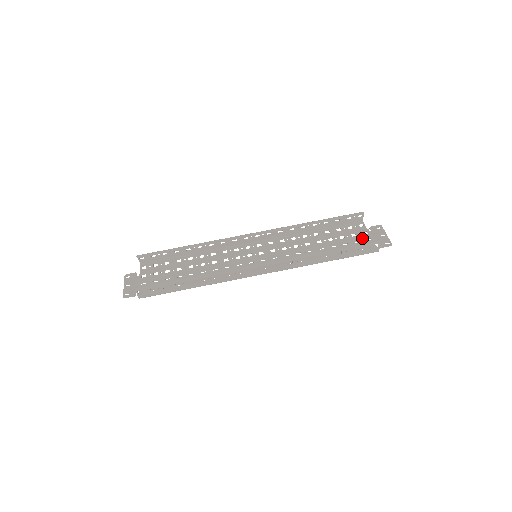
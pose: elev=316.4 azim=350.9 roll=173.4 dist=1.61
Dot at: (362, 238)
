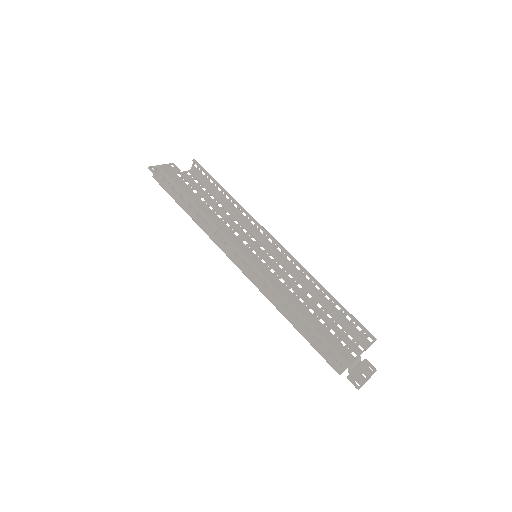
Dot at: (345, 352)
